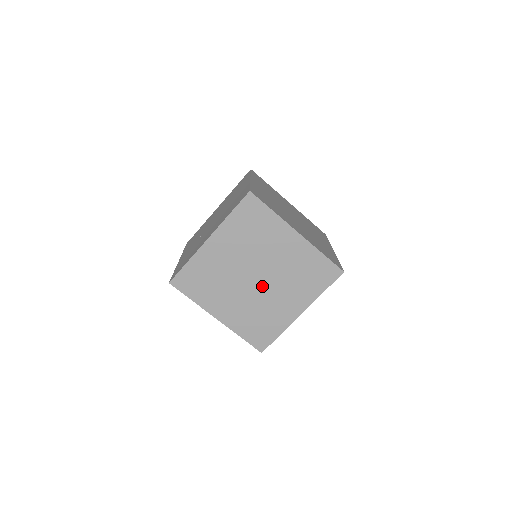
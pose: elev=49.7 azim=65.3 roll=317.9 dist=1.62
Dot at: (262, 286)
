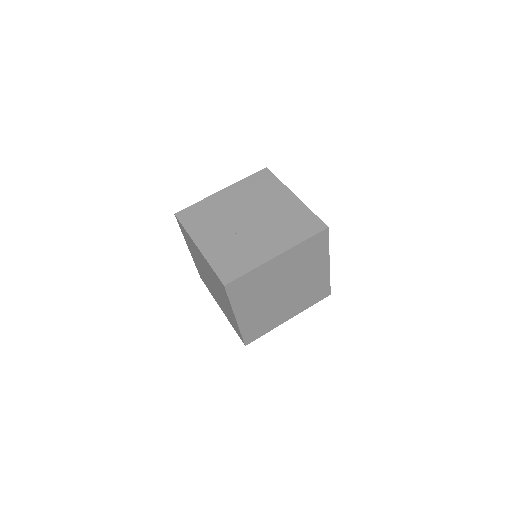
Dot at: (283, 297)
